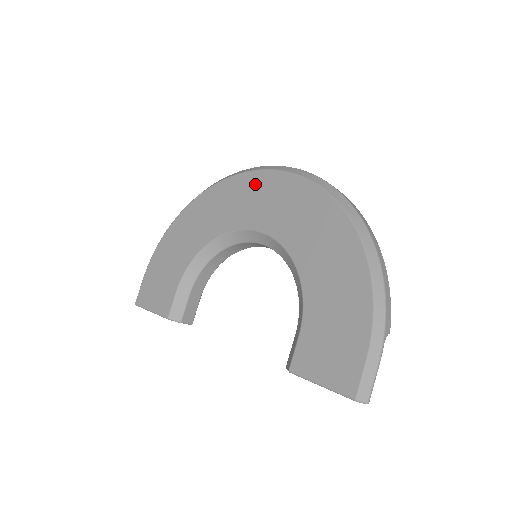
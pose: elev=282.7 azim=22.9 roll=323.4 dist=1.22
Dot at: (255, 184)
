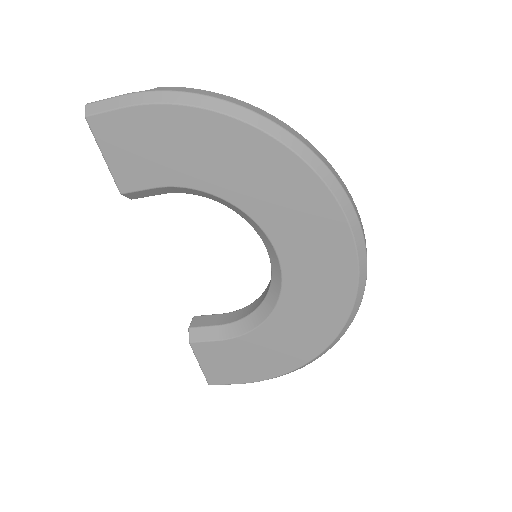
Dot at: (333, 238)
